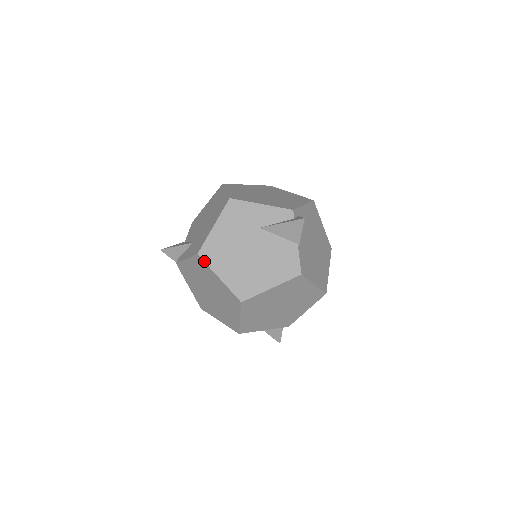
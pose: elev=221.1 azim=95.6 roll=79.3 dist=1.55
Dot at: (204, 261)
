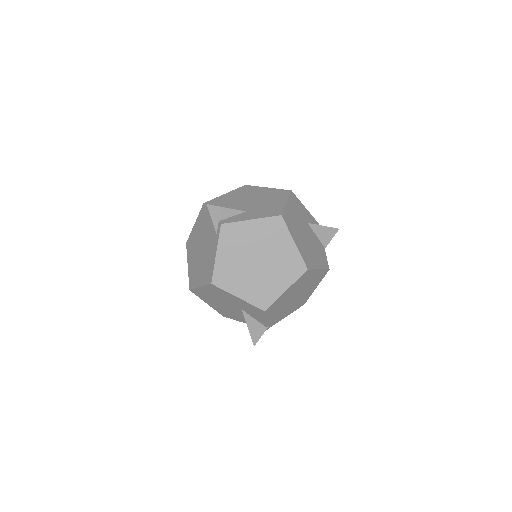
Dot at: (286, 223)
